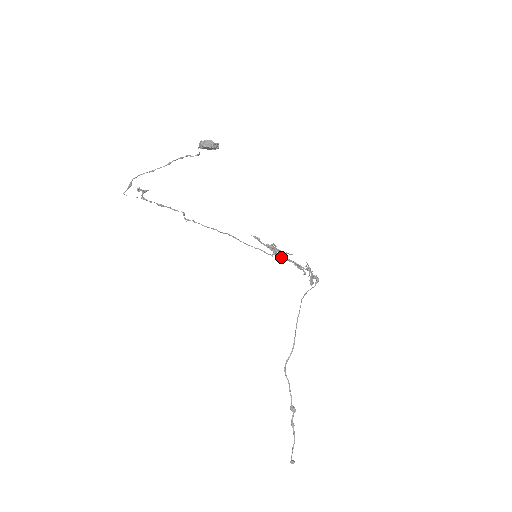
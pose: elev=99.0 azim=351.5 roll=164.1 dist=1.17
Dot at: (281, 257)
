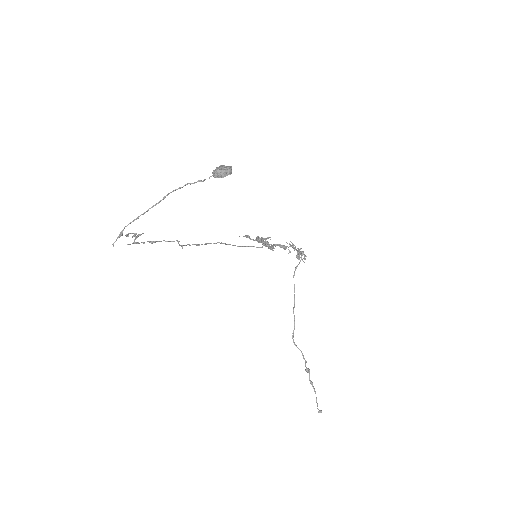
Dot at: (271, 246)
